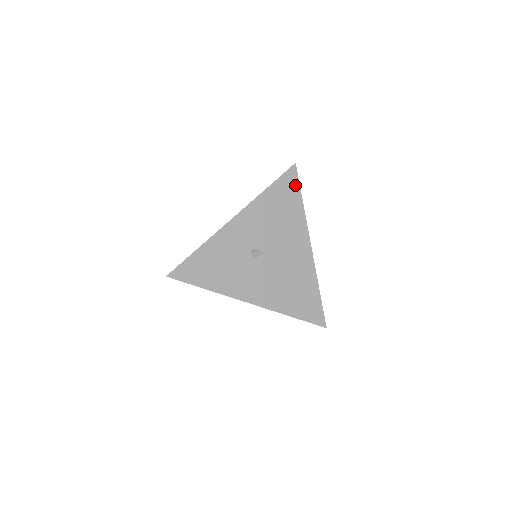
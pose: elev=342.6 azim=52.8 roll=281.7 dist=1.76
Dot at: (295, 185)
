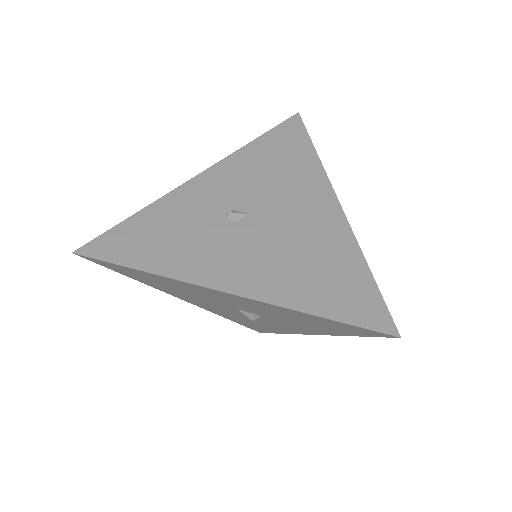
Dot at: (300, 134)
